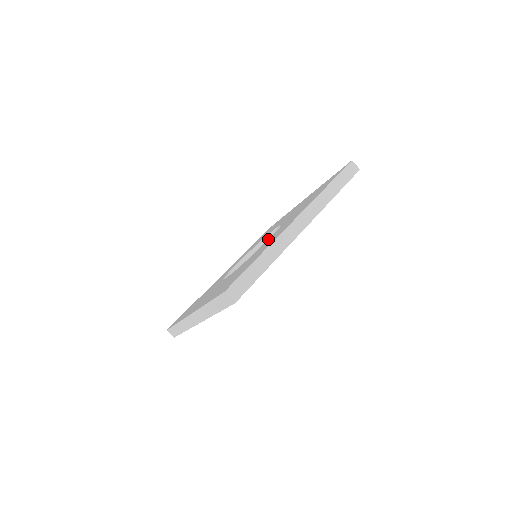
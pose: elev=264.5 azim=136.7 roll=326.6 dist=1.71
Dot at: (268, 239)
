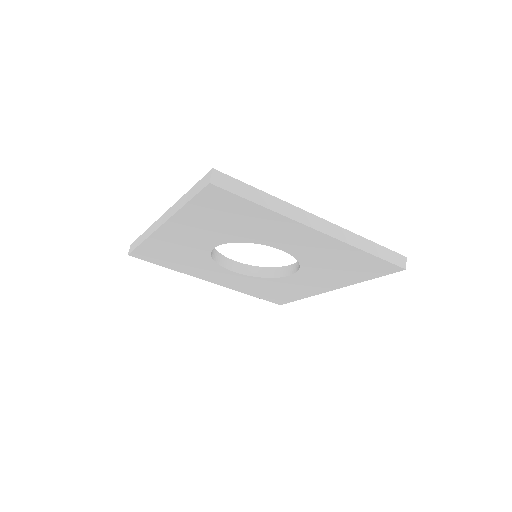
Dot at: occluded
